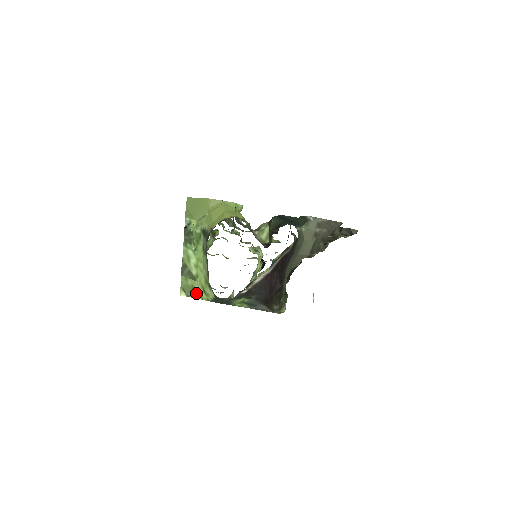
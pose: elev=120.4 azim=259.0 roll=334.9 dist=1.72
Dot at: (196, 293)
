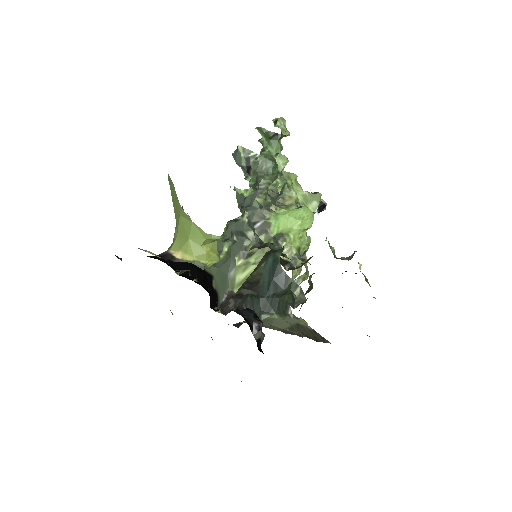
Dot at: occluded
